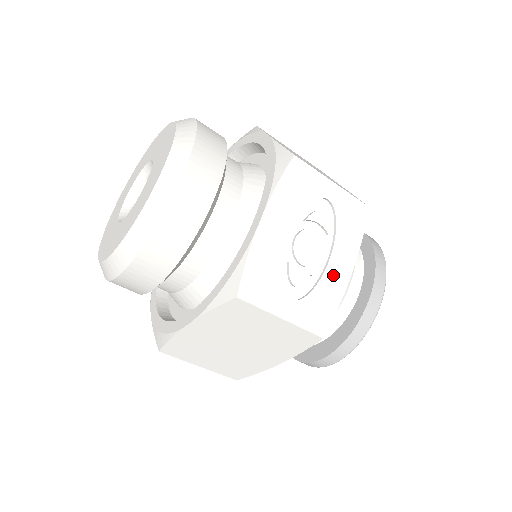
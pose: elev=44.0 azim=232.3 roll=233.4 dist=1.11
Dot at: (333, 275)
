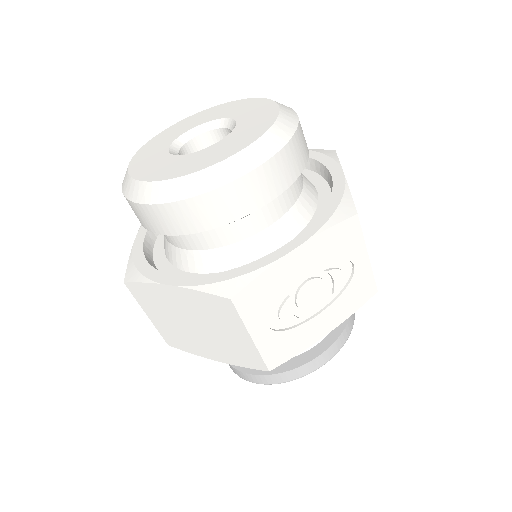
Dot at: (313, 327)
